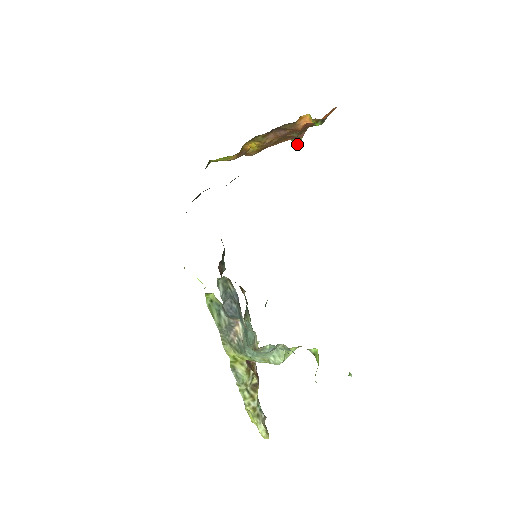
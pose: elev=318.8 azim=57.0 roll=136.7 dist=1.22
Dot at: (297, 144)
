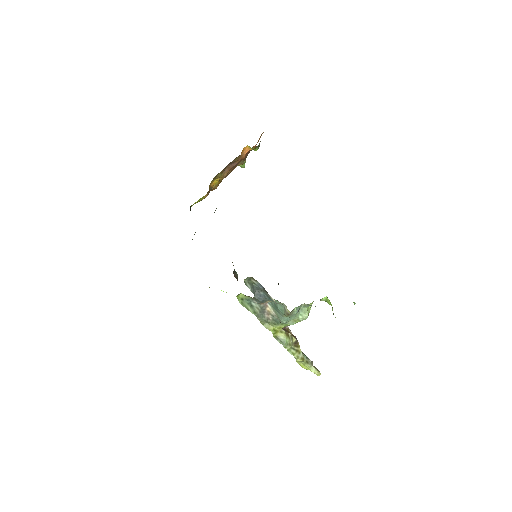
Dot at: (243, 167)
